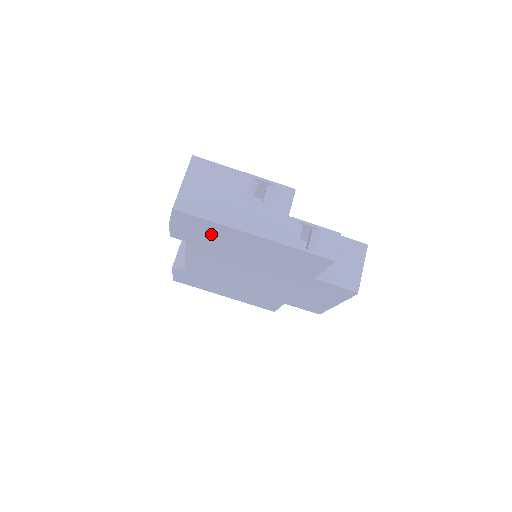
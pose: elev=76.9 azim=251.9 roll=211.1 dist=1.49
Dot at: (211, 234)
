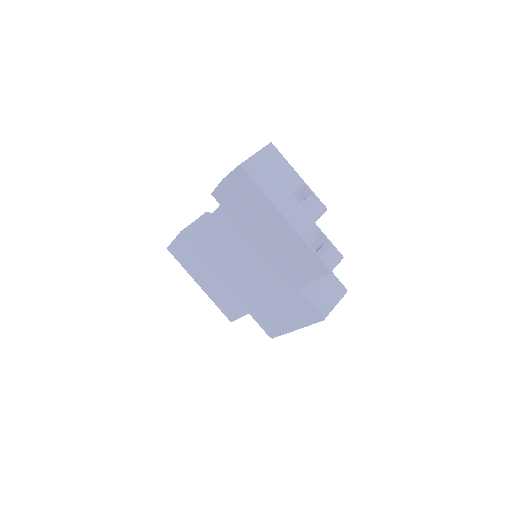
Dot at: (249, 204)
